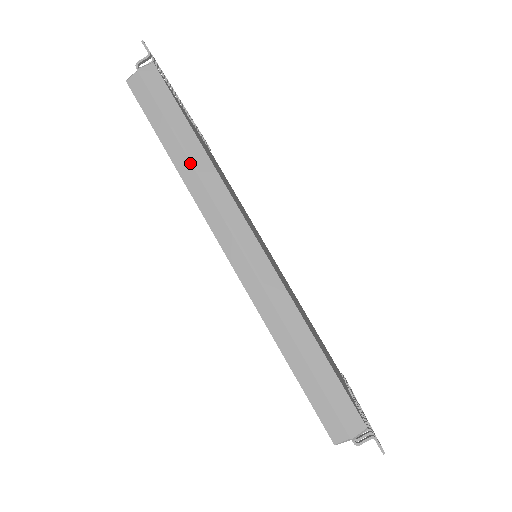
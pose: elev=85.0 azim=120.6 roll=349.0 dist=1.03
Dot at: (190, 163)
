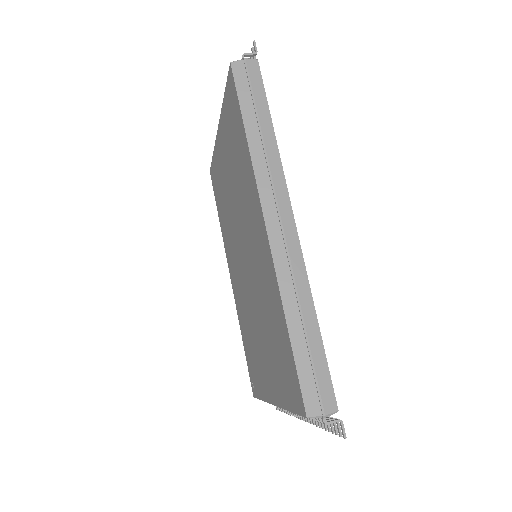
Dot at: (262, 145)
